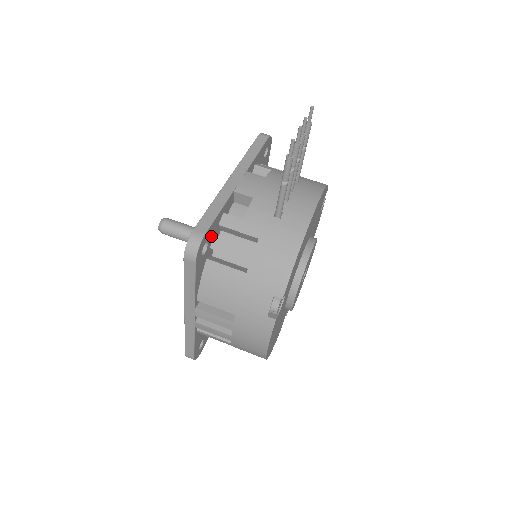
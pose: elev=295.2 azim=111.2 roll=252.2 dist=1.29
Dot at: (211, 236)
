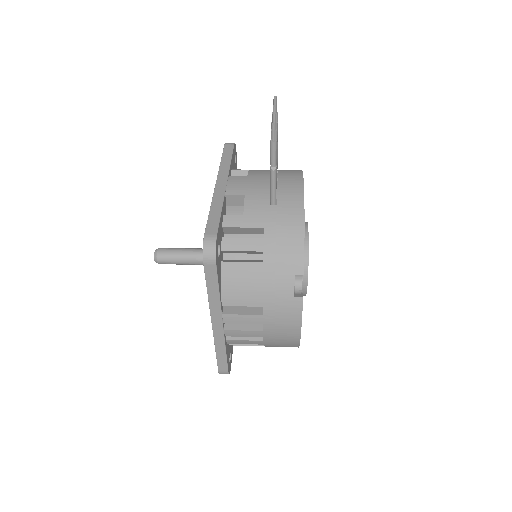
Dot at: (220, 238)
